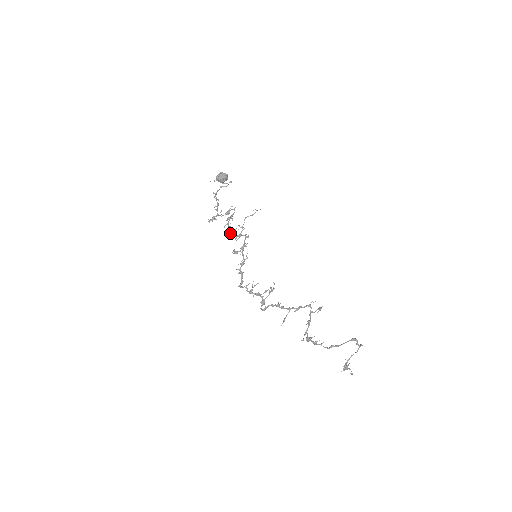
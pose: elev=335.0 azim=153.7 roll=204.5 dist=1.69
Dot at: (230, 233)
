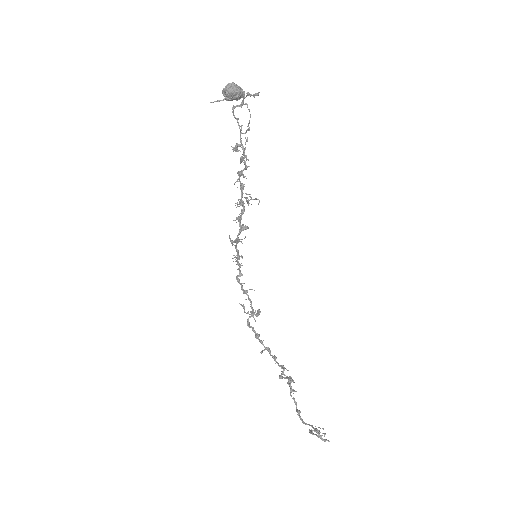
Dot at: occluded
